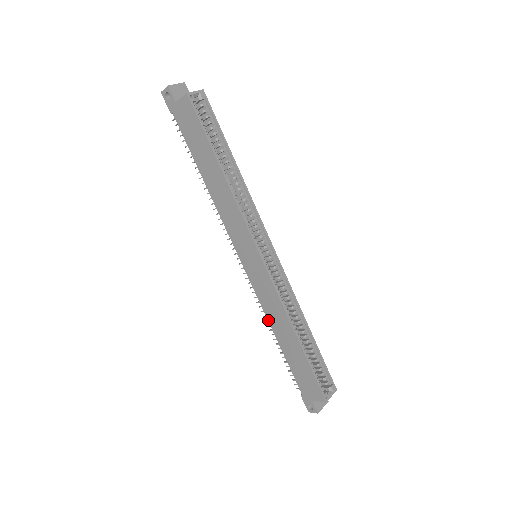
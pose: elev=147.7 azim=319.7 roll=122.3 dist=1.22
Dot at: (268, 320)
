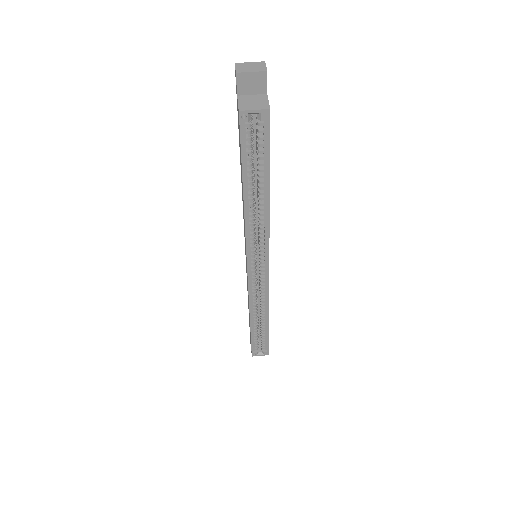
Dot at: occluded
